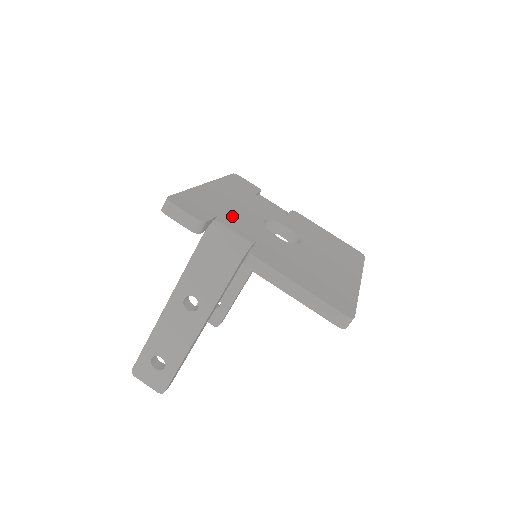
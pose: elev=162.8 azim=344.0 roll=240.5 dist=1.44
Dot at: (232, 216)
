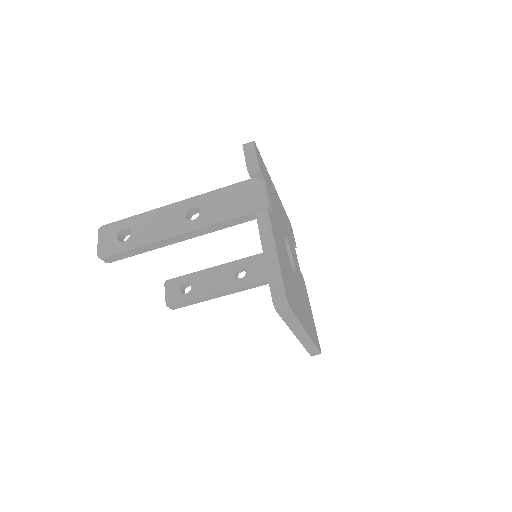
Dot at: occluded
